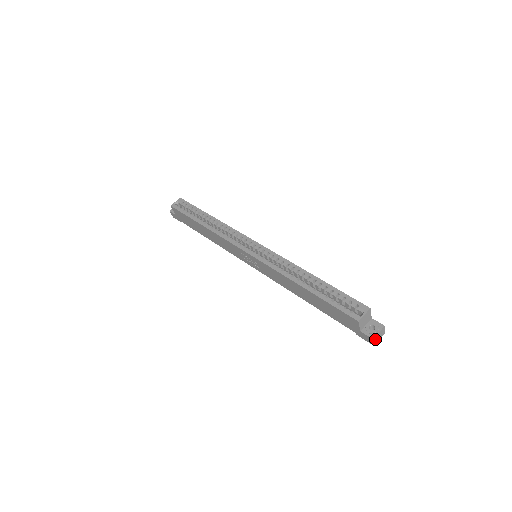
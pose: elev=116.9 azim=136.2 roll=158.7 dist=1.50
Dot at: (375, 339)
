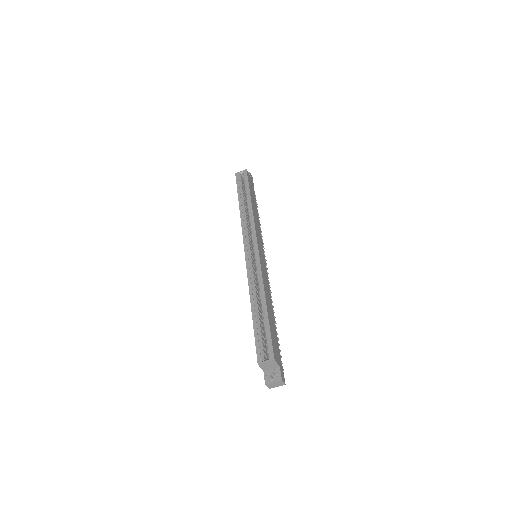
Dot at: (269, 385)
